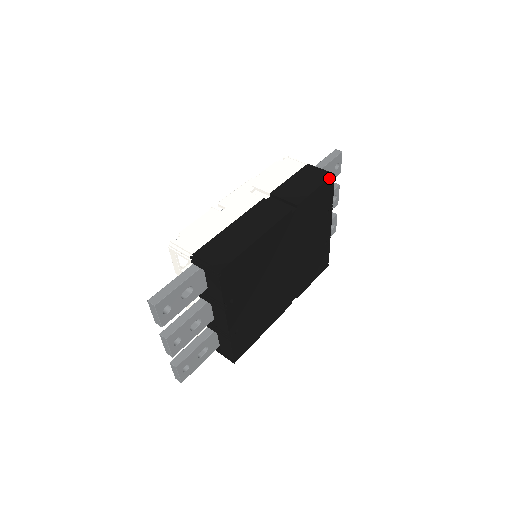
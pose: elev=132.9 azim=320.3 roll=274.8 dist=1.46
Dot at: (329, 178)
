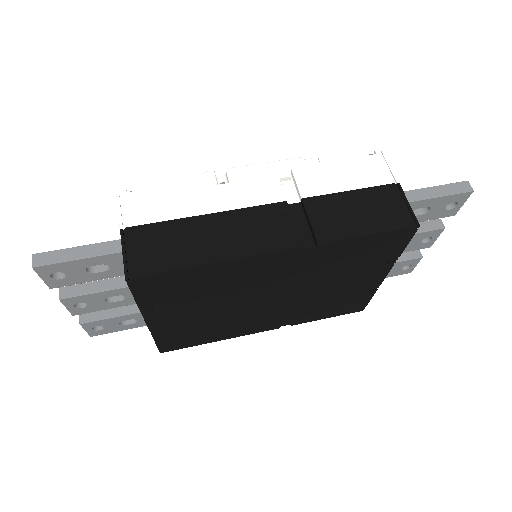
Dot at: (404, 228)
